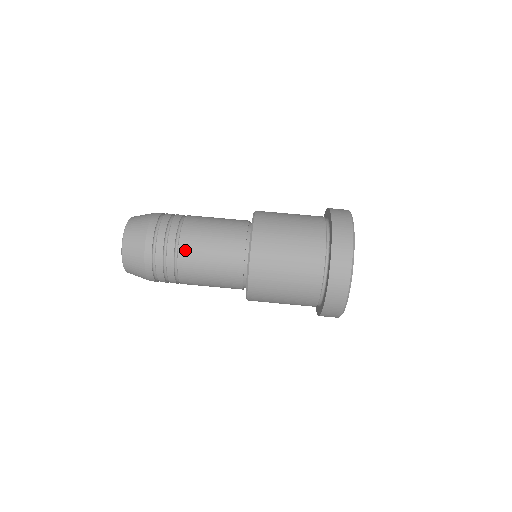
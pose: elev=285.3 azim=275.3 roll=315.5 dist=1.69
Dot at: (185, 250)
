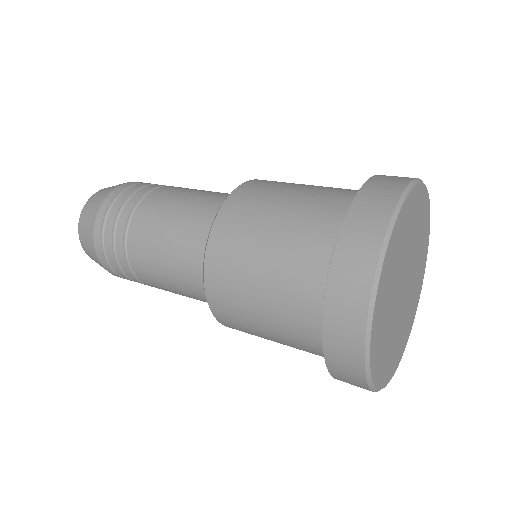
Dot at: (178, 187)
